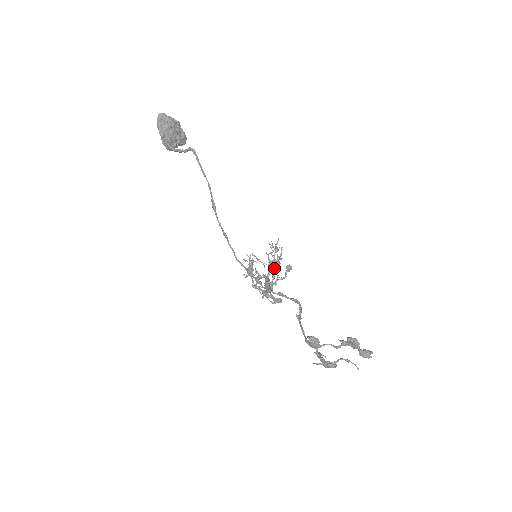
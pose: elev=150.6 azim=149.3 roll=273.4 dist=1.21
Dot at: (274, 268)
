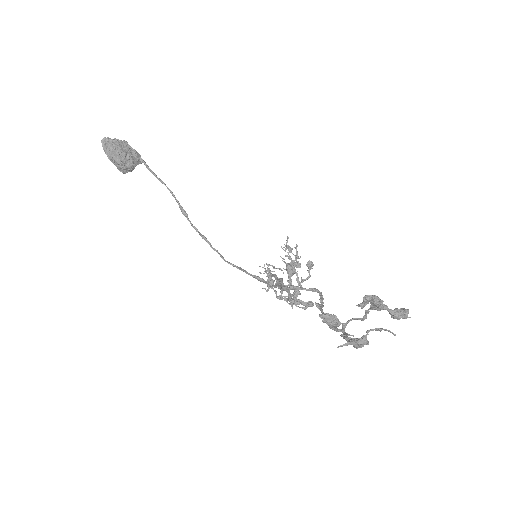
Dot at: (294, 270)
